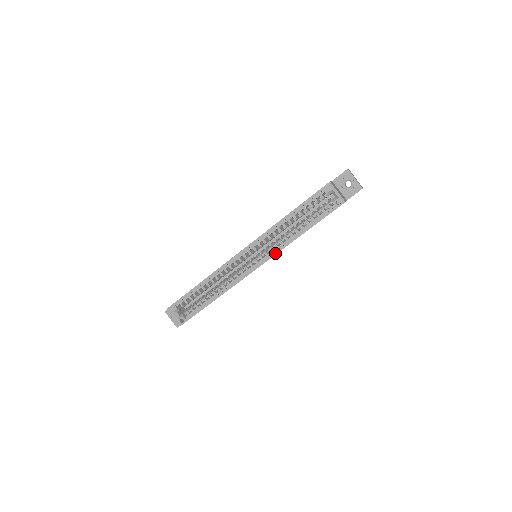
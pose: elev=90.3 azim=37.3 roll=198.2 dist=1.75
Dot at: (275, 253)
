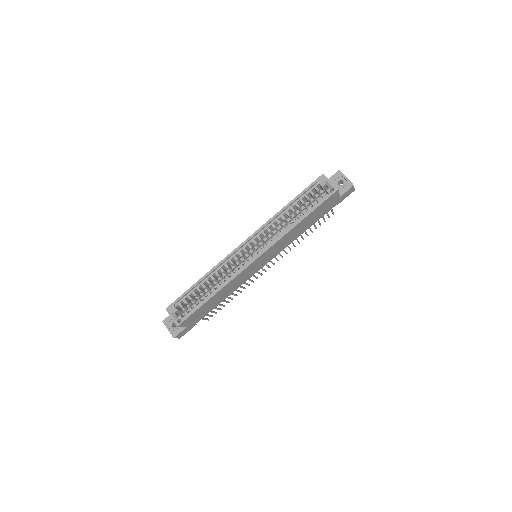
Dot at: (274, 242)
